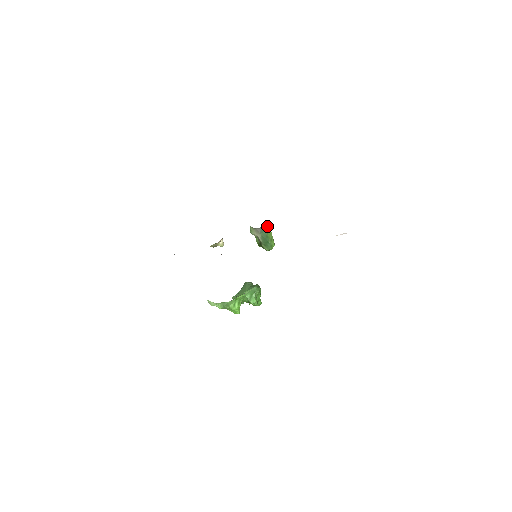
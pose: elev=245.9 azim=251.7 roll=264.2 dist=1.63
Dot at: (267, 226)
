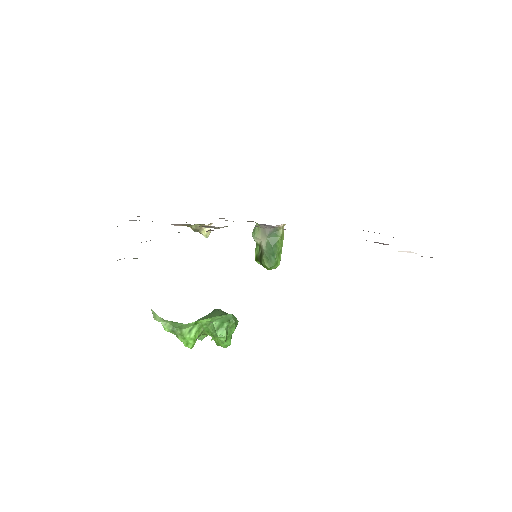
Dot at: (281, 230)
